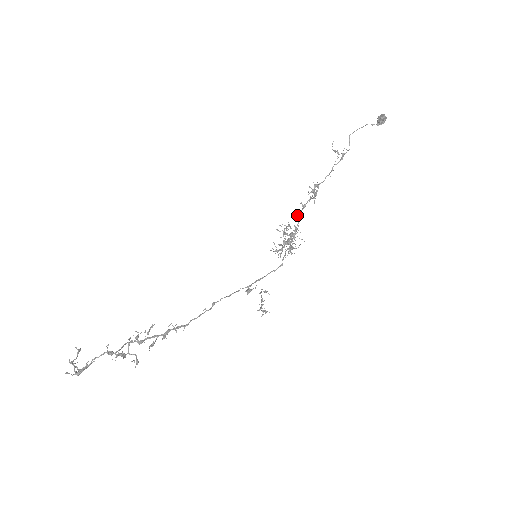
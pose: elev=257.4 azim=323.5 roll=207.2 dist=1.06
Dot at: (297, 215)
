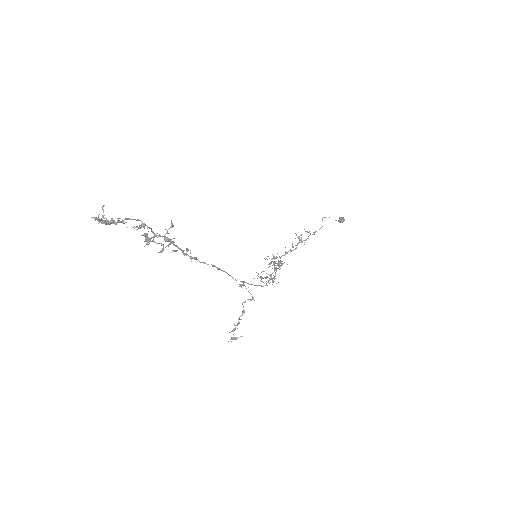
Dot at: (280, 257)
